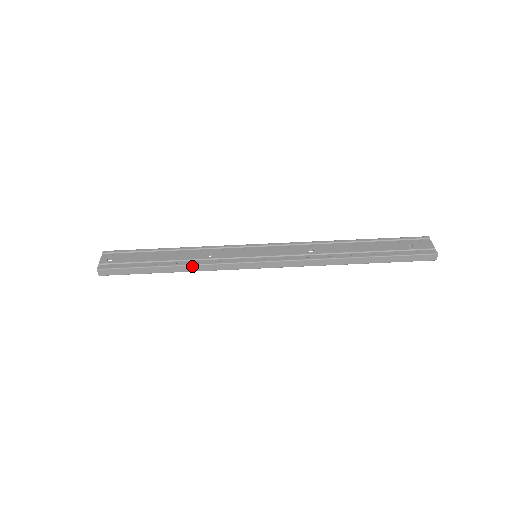
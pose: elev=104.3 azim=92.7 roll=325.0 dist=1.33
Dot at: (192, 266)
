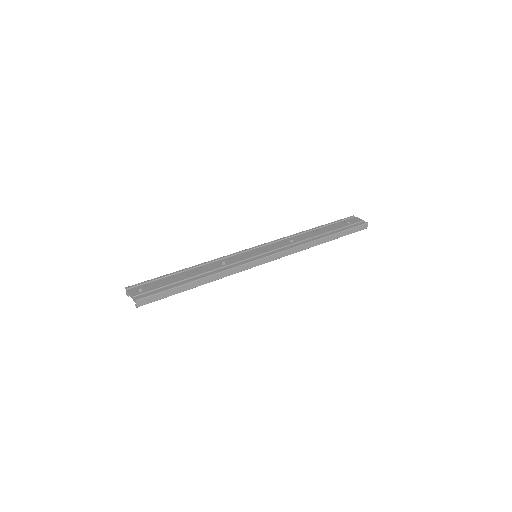
Dot at: (216, 275)
